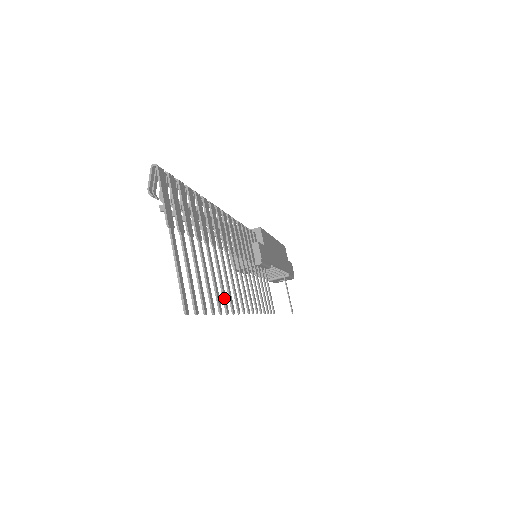
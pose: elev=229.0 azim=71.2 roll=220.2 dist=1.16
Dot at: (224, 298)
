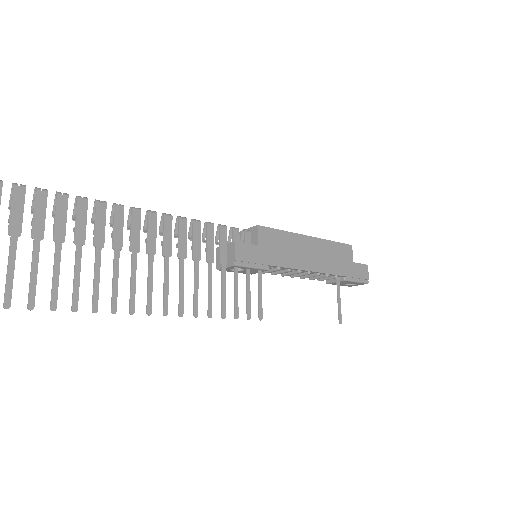
Dot at: (93, 297)
